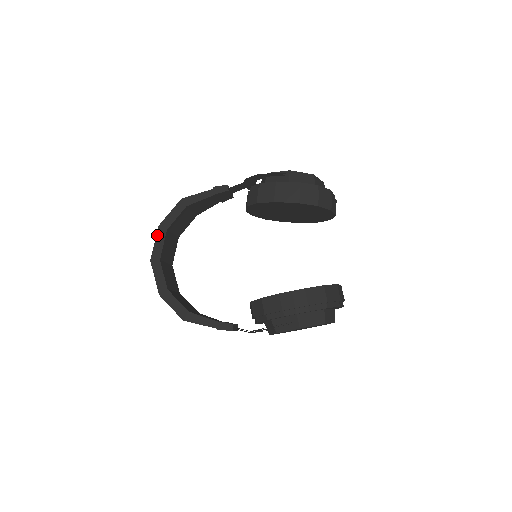
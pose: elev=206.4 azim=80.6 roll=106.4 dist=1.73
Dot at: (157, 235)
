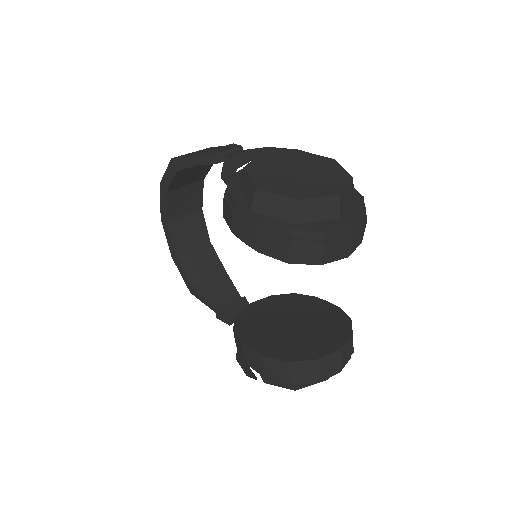
Dot at: (160, 194)
